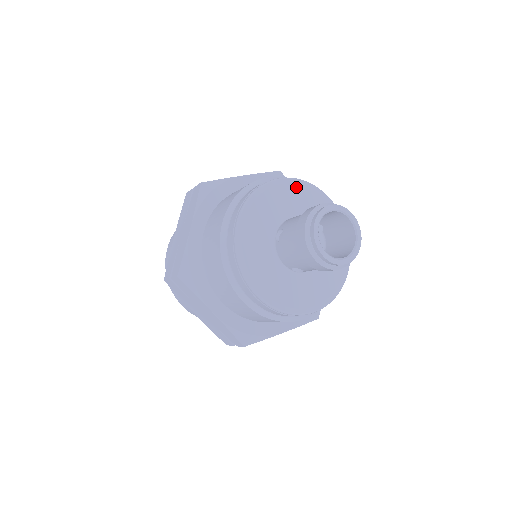
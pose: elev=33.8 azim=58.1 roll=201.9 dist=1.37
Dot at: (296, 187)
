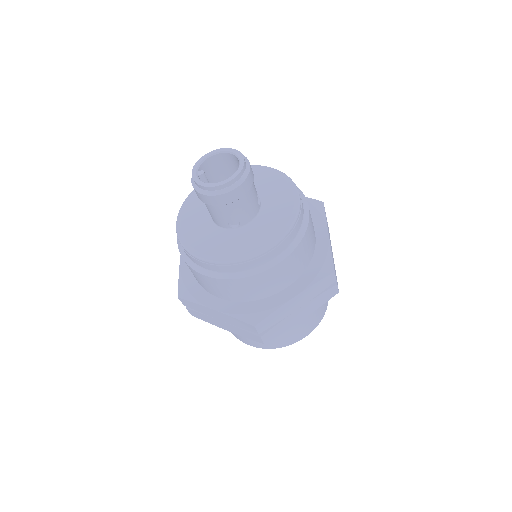
Dot at: occluded
